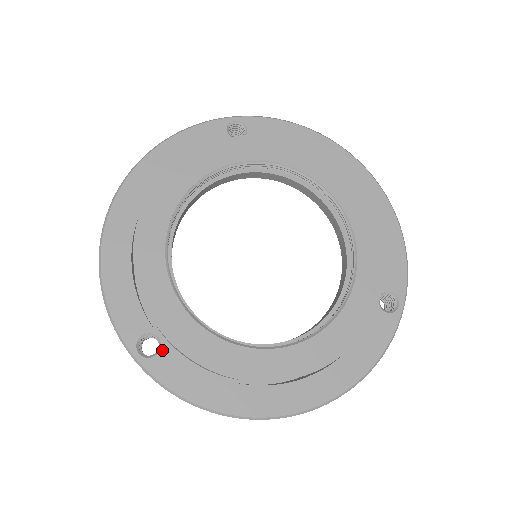
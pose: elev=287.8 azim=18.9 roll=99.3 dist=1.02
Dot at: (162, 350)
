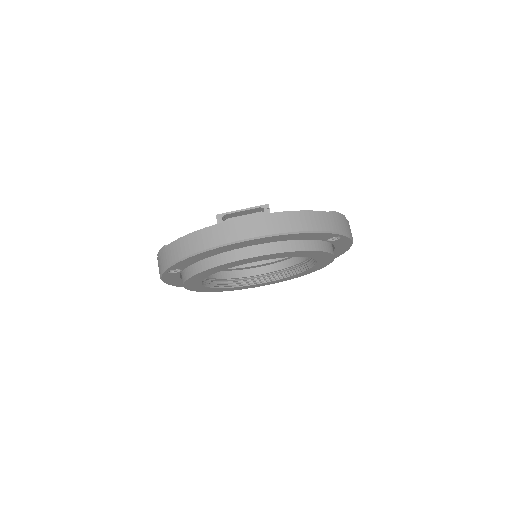
Dot at: (177, 273)
